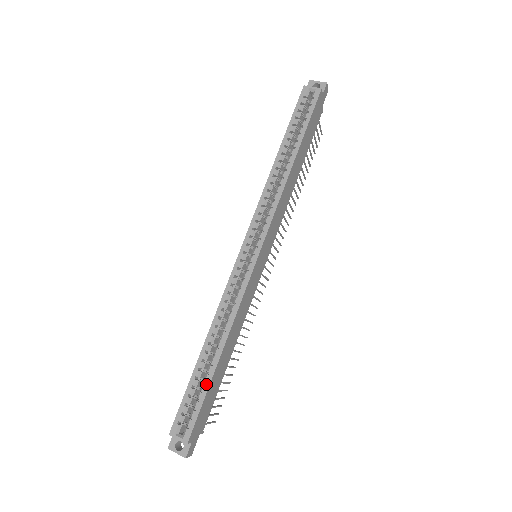
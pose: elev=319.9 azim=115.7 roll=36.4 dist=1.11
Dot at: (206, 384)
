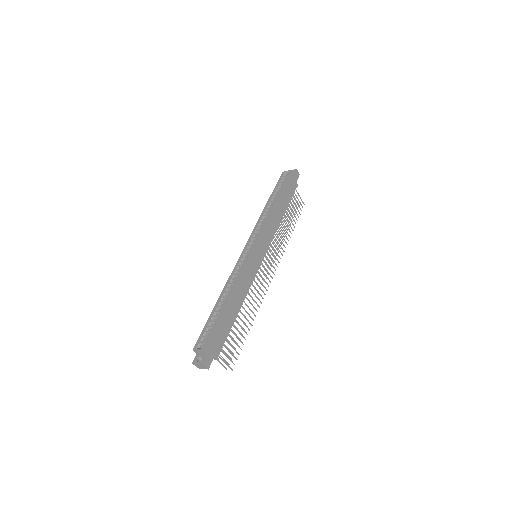
Dot at: (218, 316)
